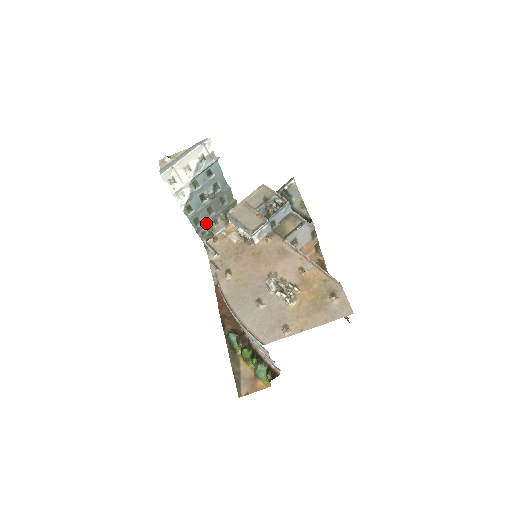
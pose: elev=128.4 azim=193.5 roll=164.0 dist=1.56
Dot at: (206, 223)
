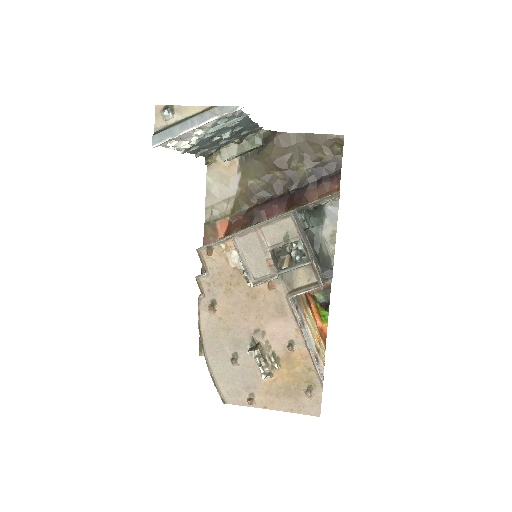
Dot at: (213, 148)
